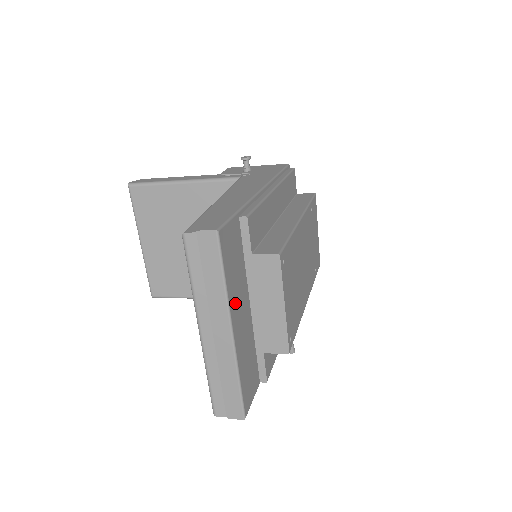
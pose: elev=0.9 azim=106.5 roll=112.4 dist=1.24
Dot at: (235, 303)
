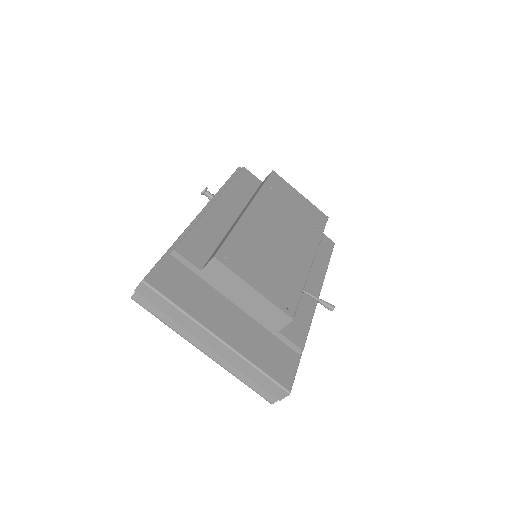
Dot at: (208, 316)
